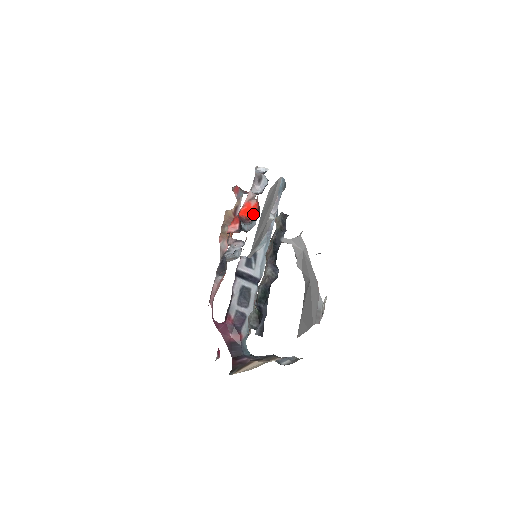
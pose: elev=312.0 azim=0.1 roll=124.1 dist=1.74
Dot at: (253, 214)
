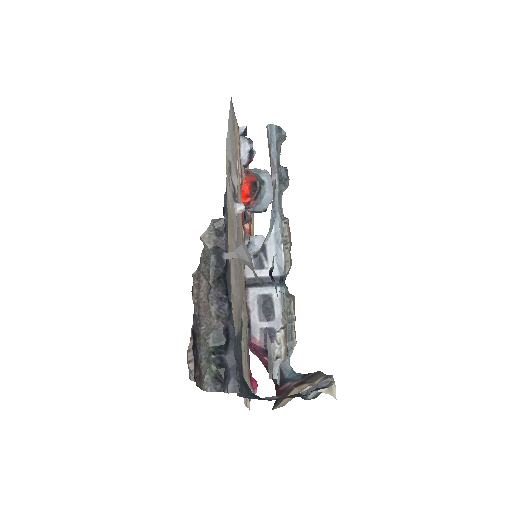
Dot at: (248, 195)
